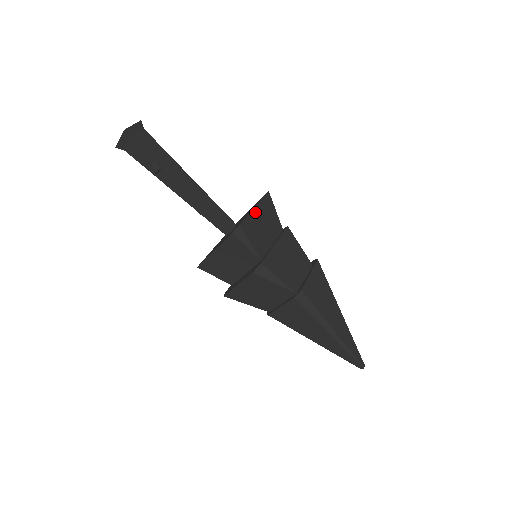
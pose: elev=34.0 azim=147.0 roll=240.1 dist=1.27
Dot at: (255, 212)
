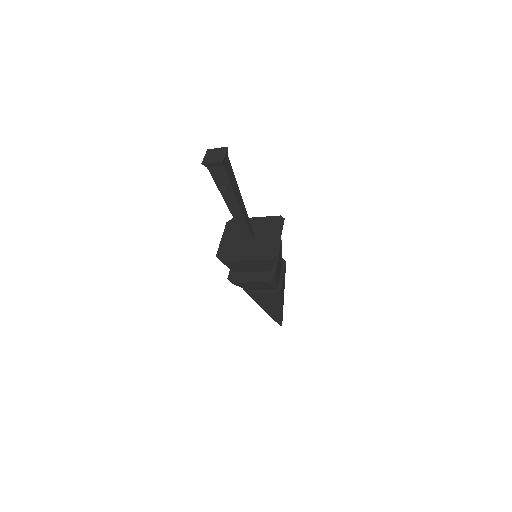
Dot at: occluded
